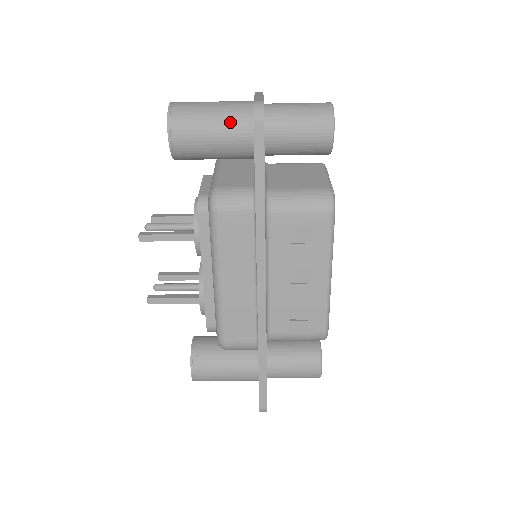
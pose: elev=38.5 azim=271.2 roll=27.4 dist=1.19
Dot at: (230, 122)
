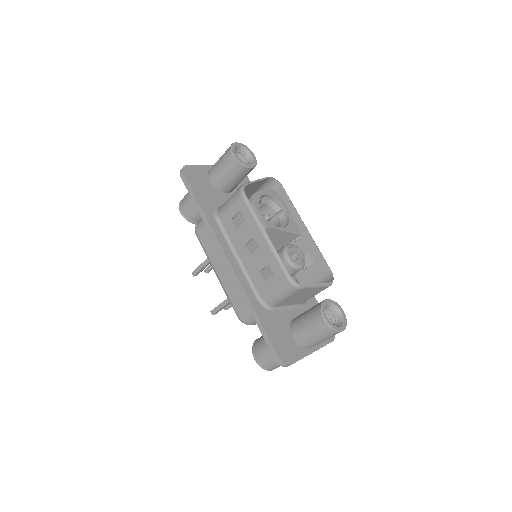
Dot at: occluded
